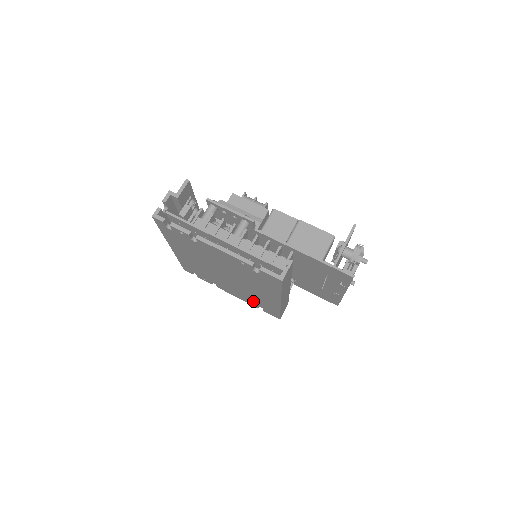
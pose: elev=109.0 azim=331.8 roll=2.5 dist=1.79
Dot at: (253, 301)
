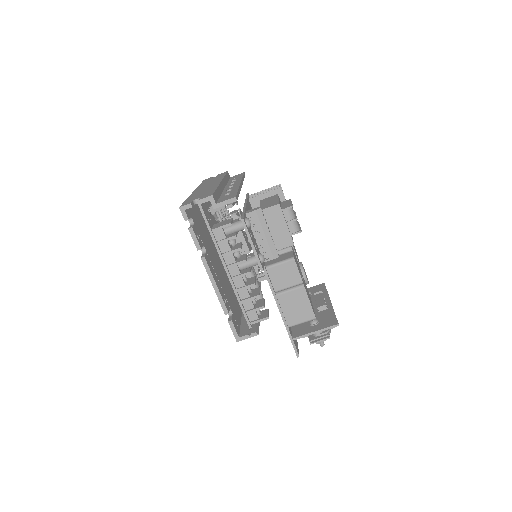
Dot at: occluded
